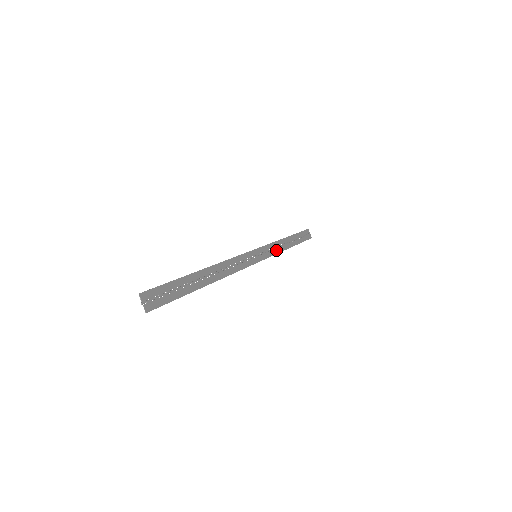
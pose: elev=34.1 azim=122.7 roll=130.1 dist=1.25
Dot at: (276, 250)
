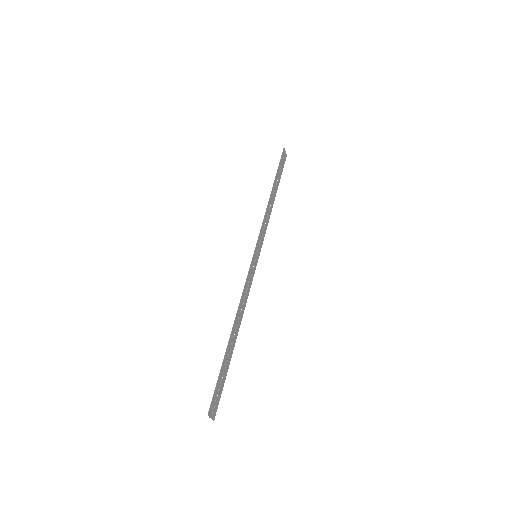
Dot at: (266, 223)
